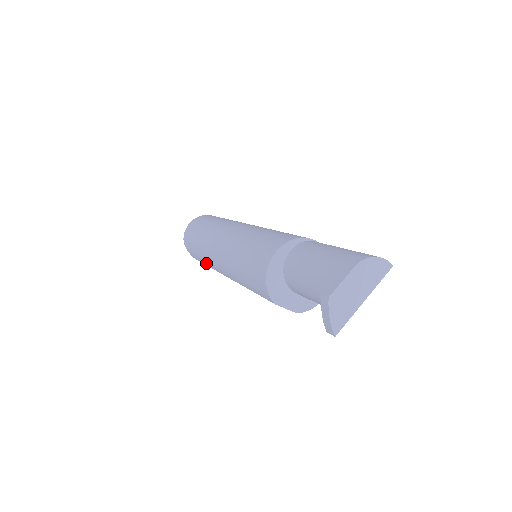
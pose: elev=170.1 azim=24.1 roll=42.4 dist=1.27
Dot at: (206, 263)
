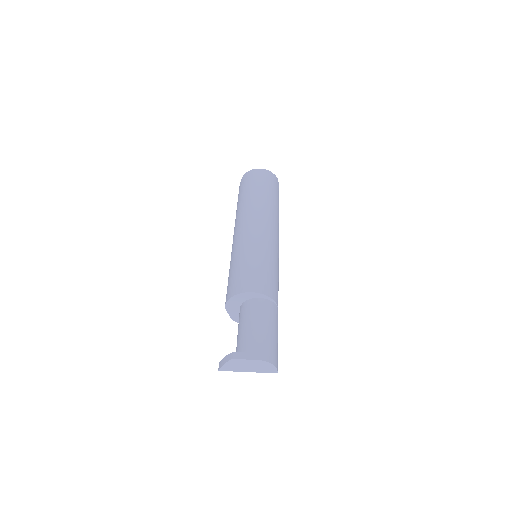
Dot at: (236, 213)
